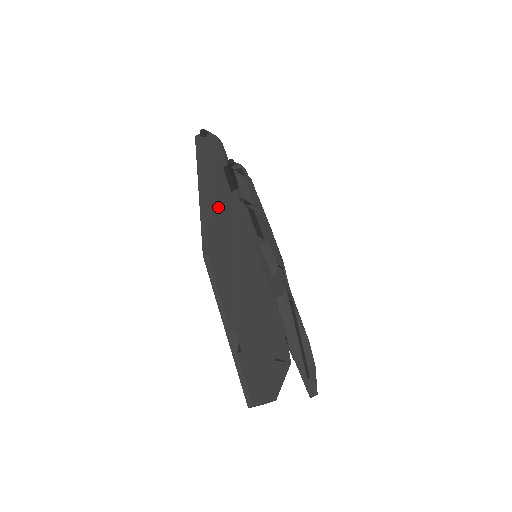
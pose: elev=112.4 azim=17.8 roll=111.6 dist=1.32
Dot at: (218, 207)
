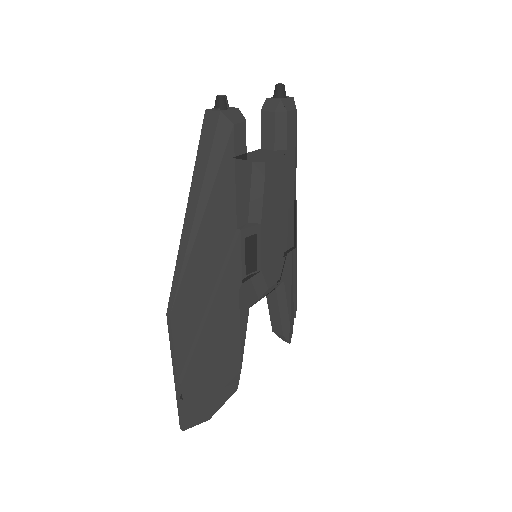
Dot at: (201, 251)
